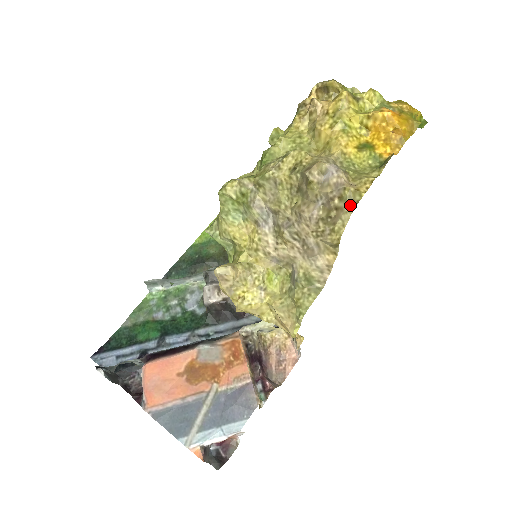
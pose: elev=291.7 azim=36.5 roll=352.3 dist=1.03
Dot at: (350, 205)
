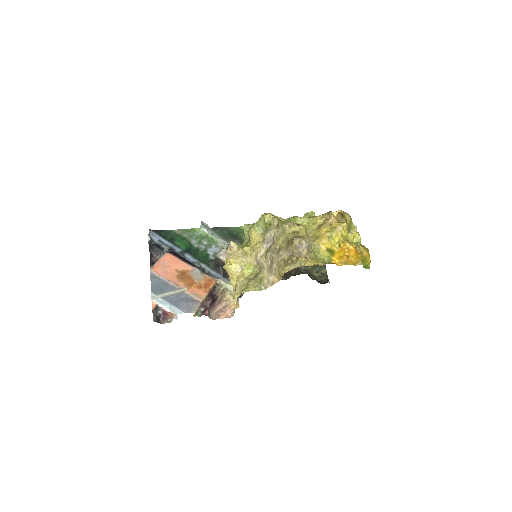
Dot at: (297, 264)
